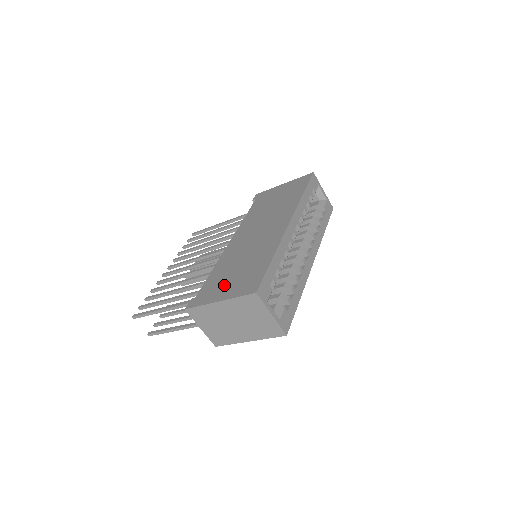
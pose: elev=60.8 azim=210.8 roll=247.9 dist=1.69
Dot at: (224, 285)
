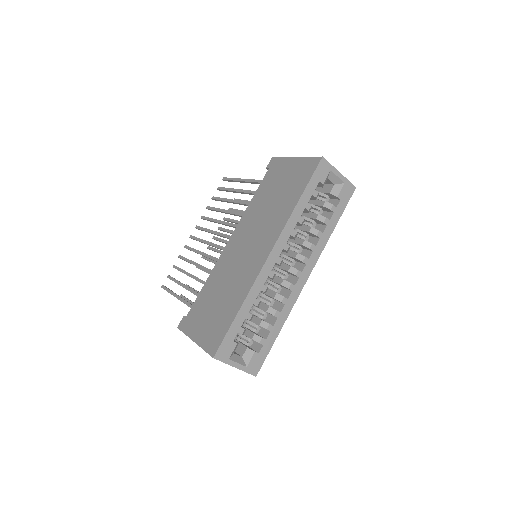
Dot at: (203, 319)
